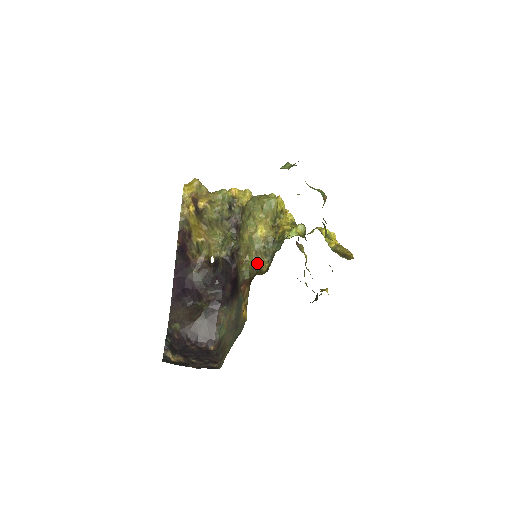
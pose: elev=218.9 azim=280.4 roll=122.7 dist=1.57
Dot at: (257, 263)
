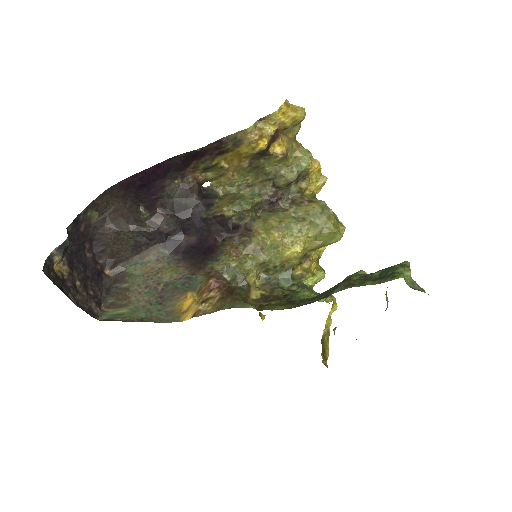
Dot at: (252, 273)
